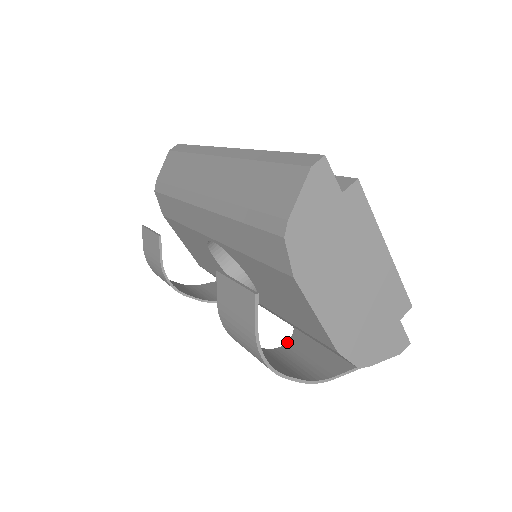
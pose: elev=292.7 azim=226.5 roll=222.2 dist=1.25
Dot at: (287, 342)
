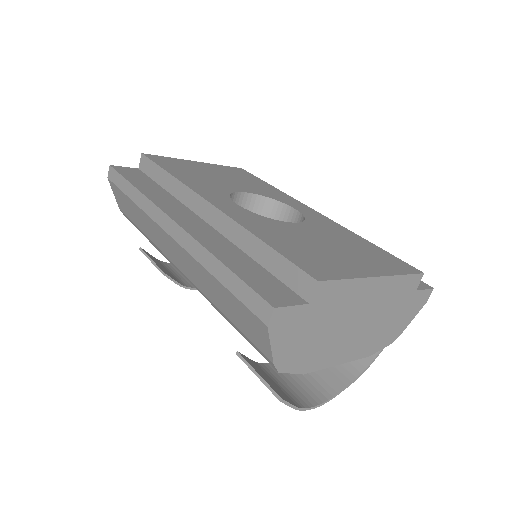
Dot at: occluded
